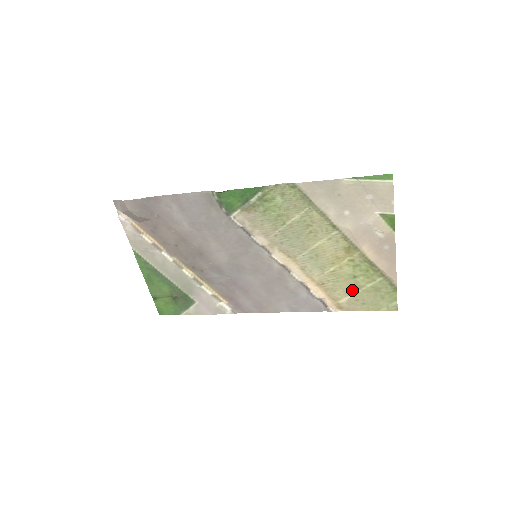
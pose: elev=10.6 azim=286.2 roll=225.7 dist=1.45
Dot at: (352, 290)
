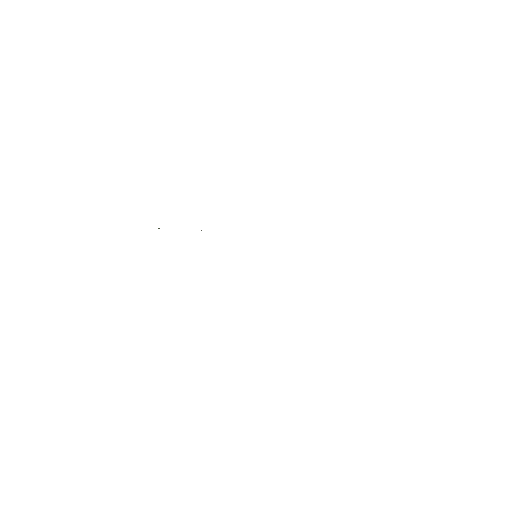
Dot at: occluded
